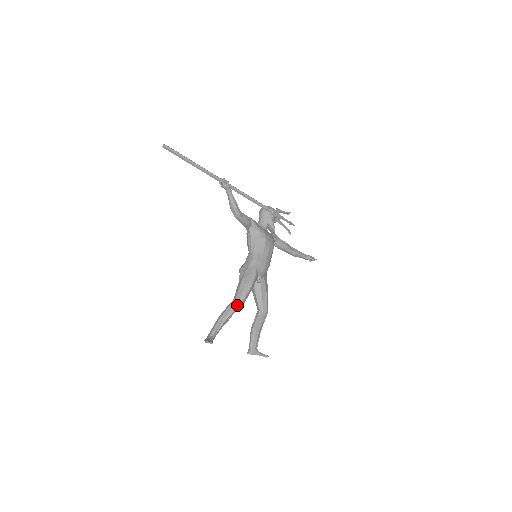
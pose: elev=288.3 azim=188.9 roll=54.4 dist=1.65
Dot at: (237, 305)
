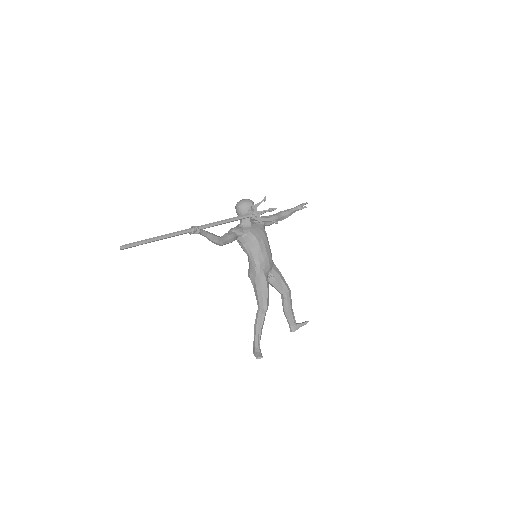
Dot at: (264, 312)
